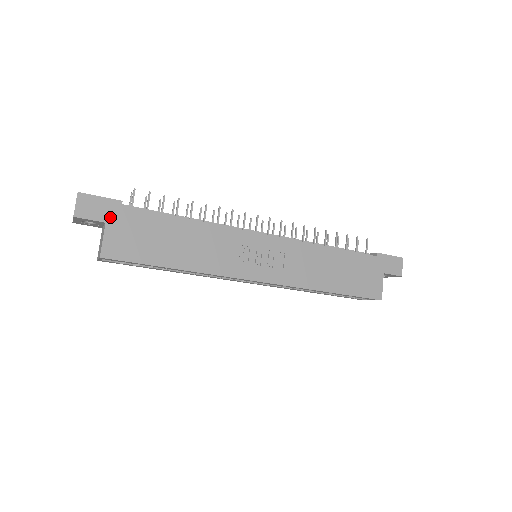
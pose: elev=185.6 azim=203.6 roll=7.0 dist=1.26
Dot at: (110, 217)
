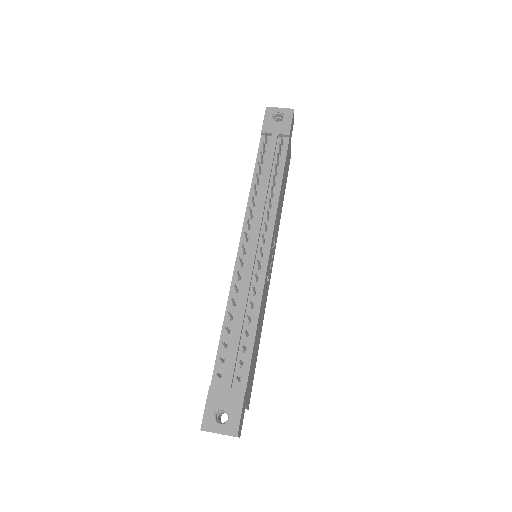
Dot at: (245, 403)
